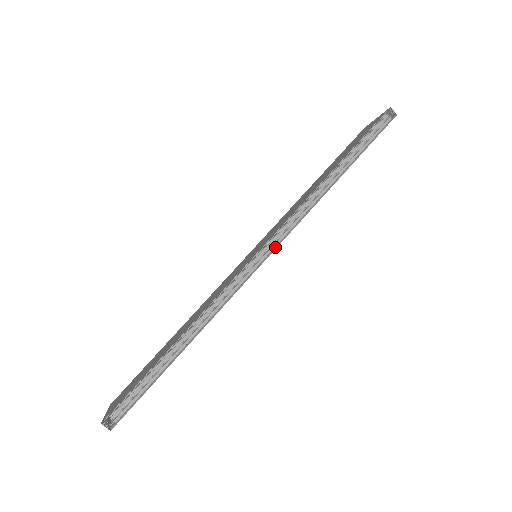
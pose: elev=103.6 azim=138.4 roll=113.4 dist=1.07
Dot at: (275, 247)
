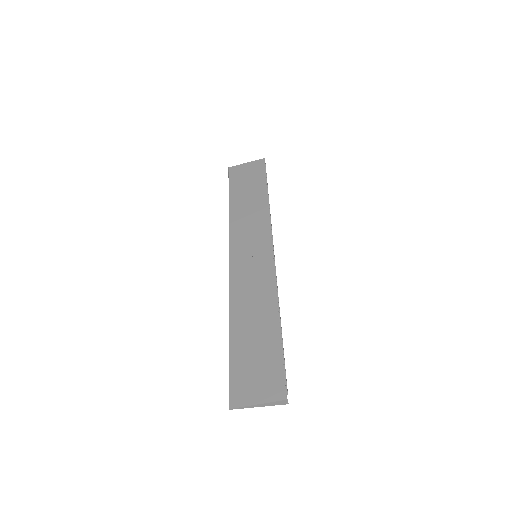
Dot at: occluded
